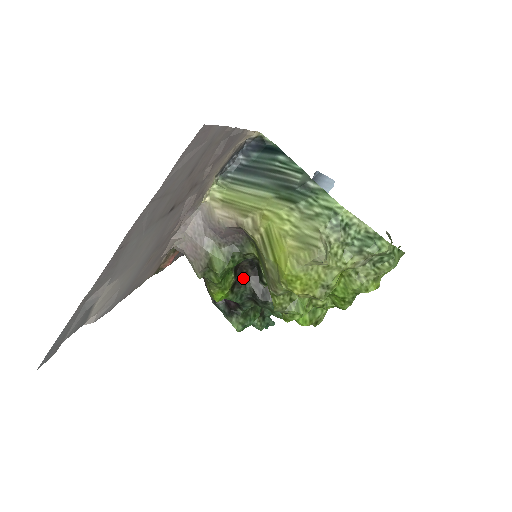
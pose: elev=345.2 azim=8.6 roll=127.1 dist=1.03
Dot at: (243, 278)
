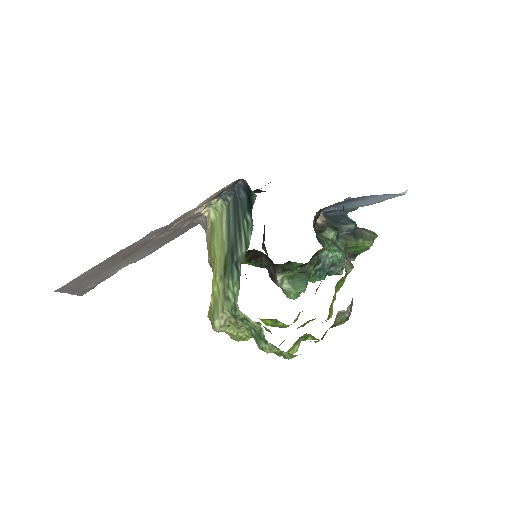
Dot at: (260, 256)
